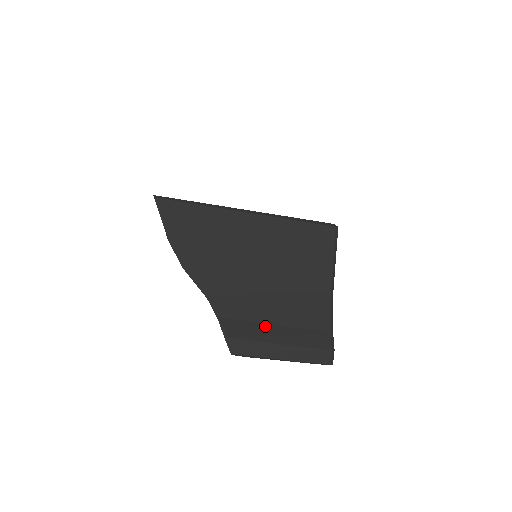
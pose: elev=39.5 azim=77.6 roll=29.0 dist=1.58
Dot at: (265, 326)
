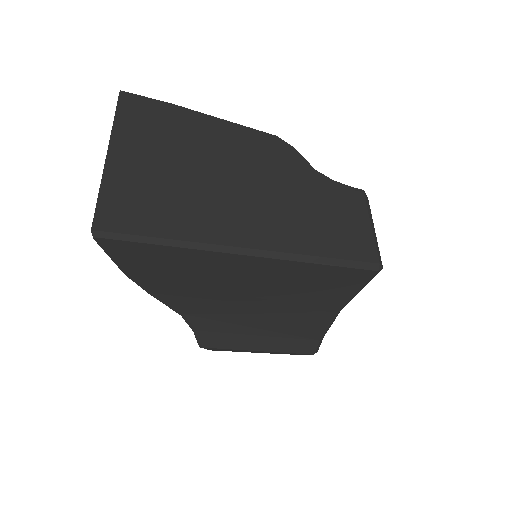
Dot at: (247, 337)
